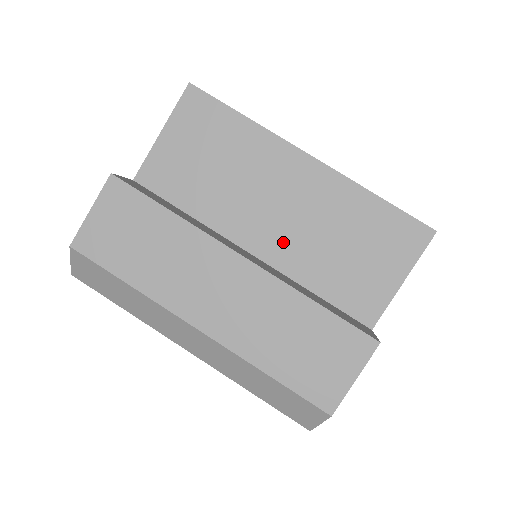
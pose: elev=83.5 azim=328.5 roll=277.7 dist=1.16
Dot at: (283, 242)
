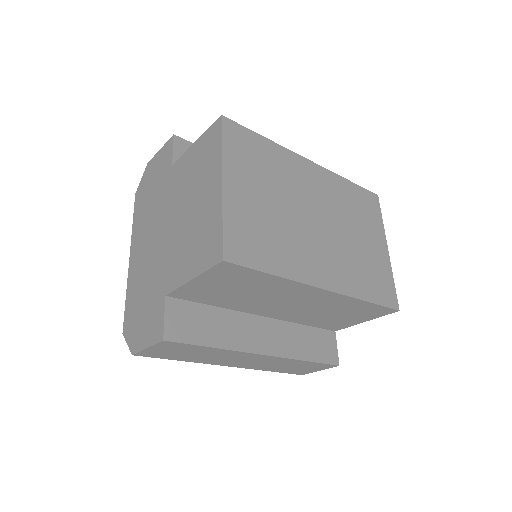
Dot at: (289, 313)
